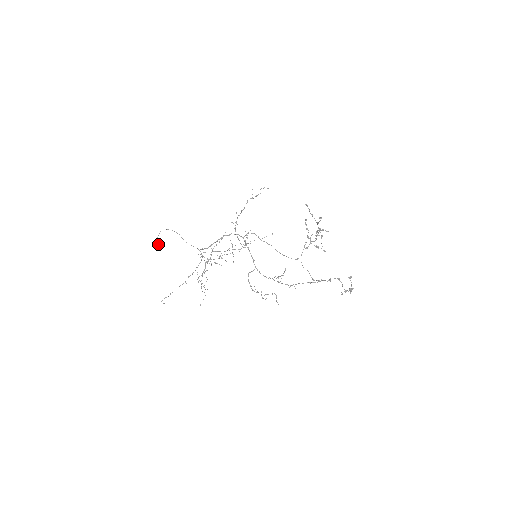
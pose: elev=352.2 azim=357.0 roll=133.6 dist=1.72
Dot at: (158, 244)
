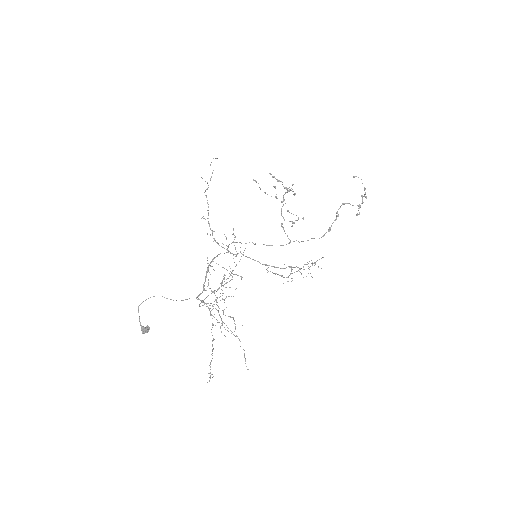
Dot at: (146, 331)
